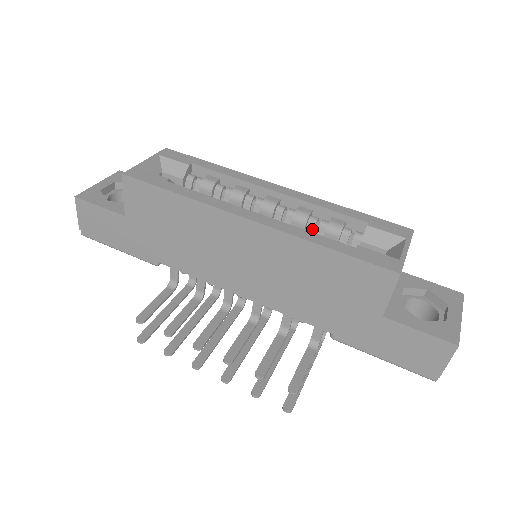
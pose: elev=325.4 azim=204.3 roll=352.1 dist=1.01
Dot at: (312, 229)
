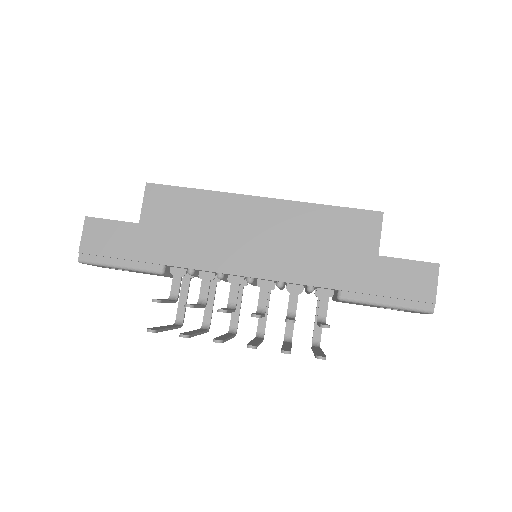
Dot at: occluded
